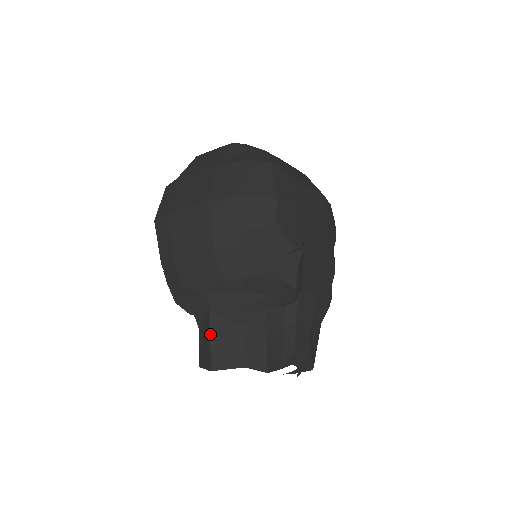
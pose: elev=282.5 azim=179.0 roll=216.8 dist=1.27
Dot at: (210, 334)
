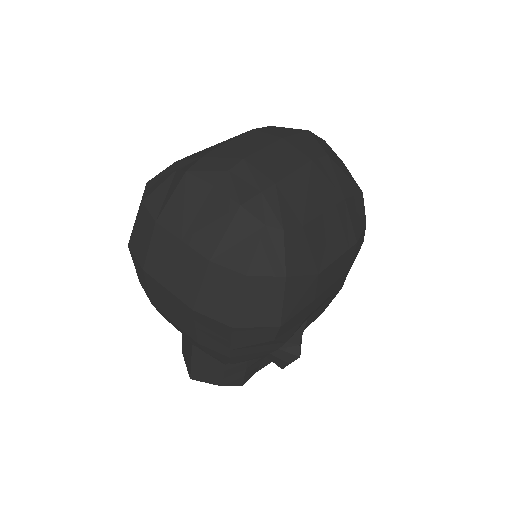
Dot at: (191, 359)
